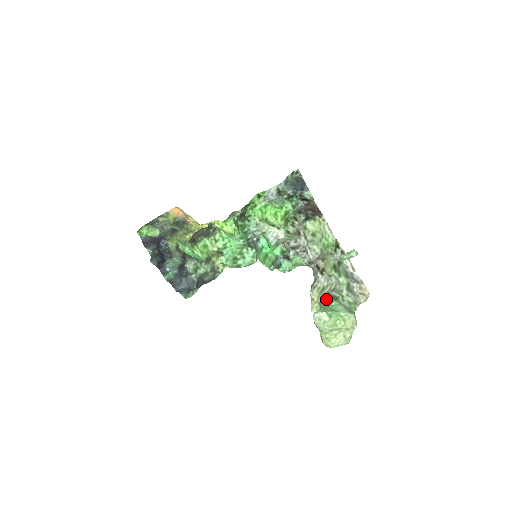
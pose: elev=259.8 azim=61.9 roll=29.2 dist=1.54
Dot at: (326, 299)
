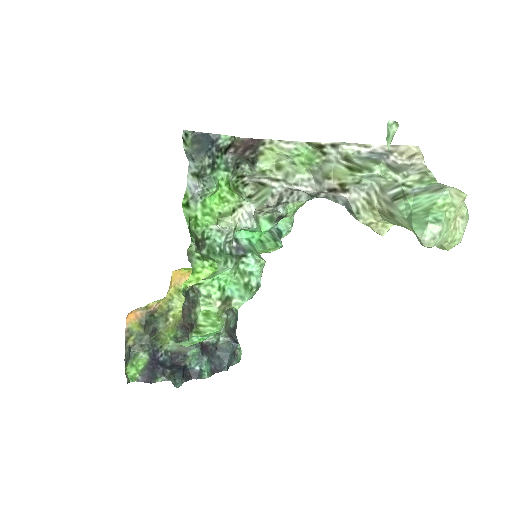
Dot at: (393, 209)
